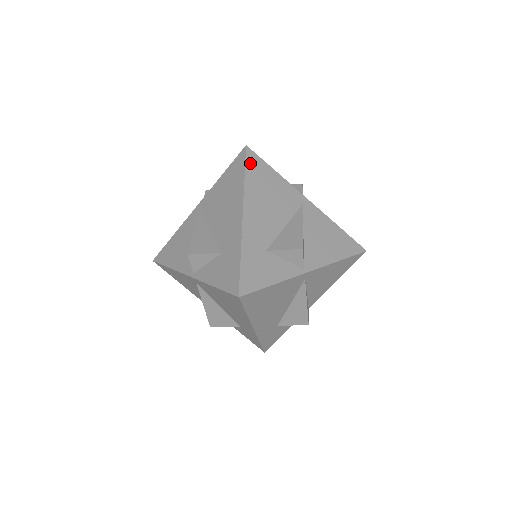
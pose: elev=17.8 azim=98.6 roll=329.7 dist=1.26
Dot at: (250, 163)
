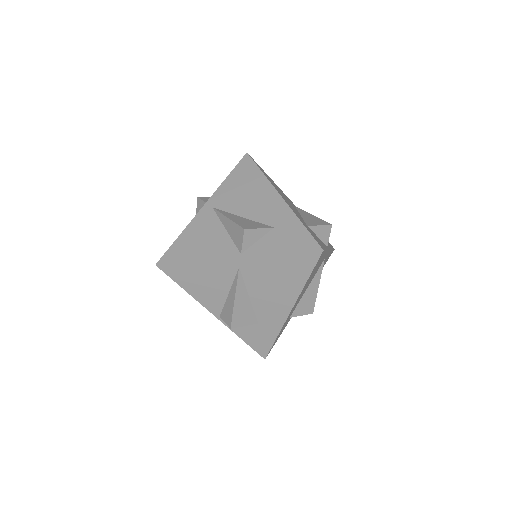
Dot at: (257, 165)
